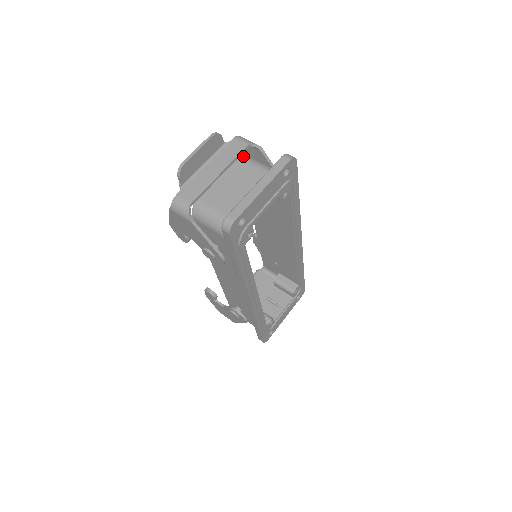
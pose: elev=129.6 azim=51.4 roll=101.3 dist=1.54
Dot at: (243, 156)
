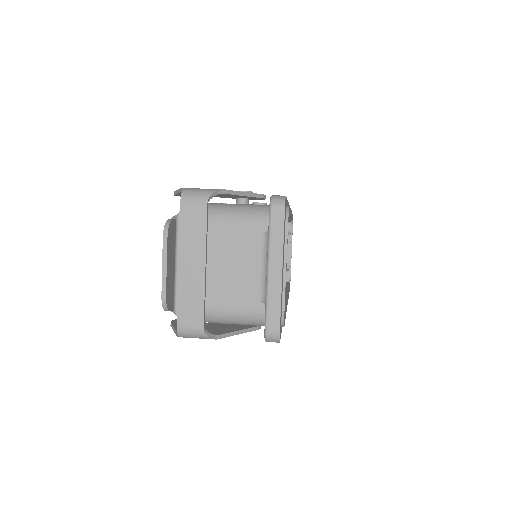
Dot at: occluded
